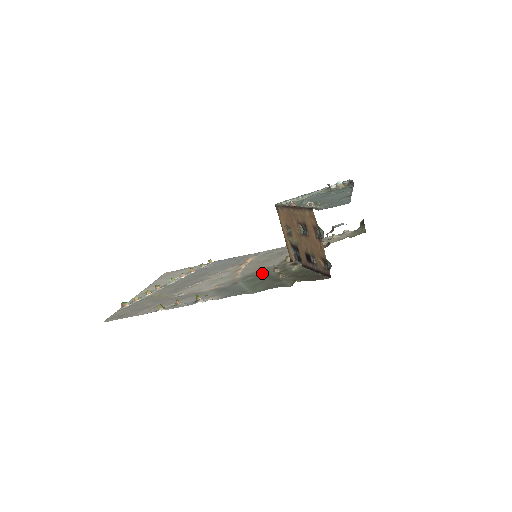
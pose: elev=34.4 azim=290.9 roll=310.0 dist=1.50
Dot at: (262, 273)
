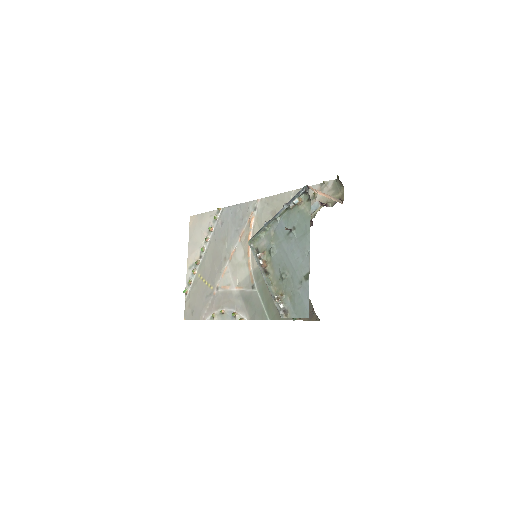
Dot at: occluded
